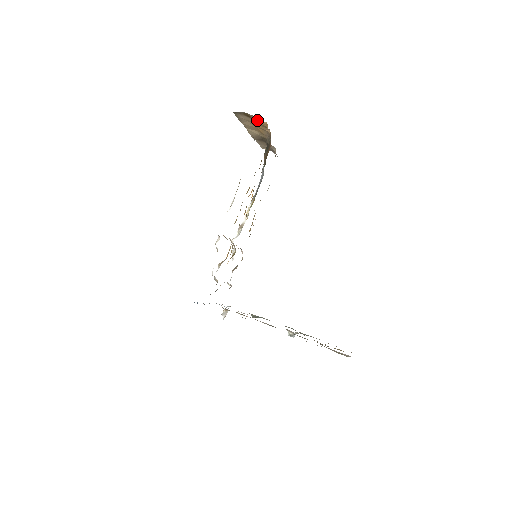
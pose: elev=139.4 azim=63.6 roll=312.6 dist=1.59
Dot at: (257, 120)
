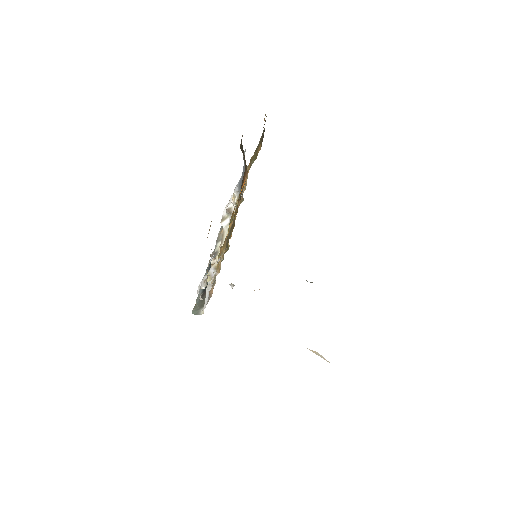
Dot at: occluded
